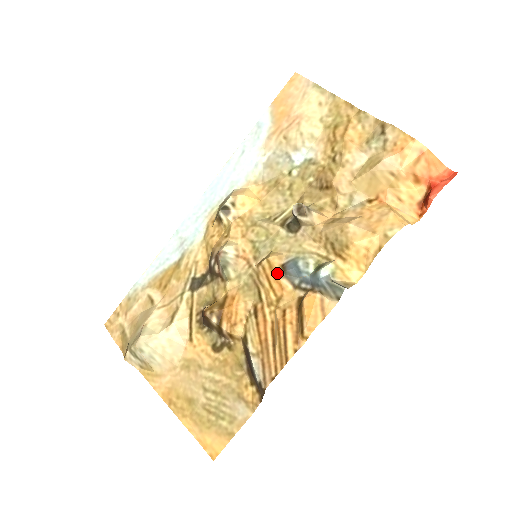
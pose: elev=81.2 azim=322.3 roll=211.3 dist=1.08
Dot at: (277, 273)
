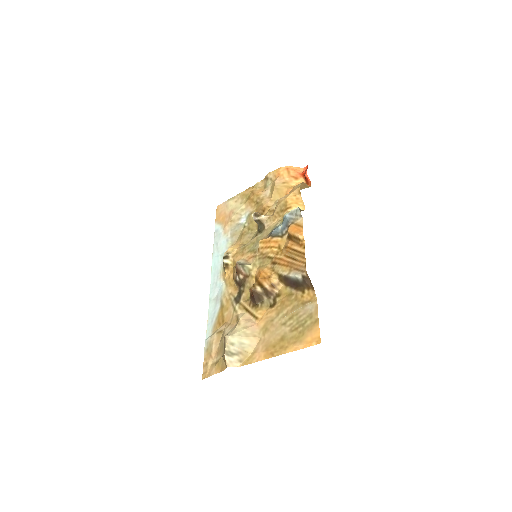
Dot at: (268, 239)
